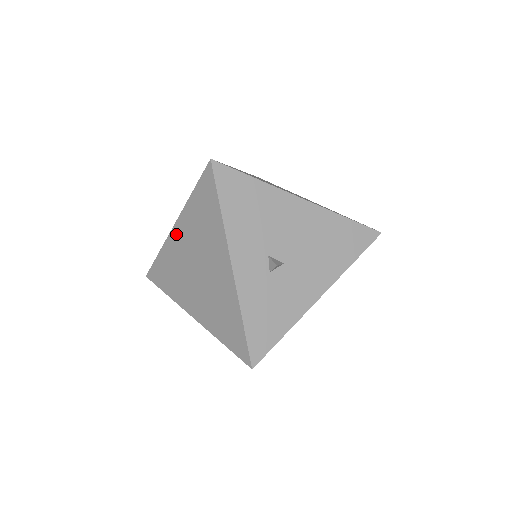
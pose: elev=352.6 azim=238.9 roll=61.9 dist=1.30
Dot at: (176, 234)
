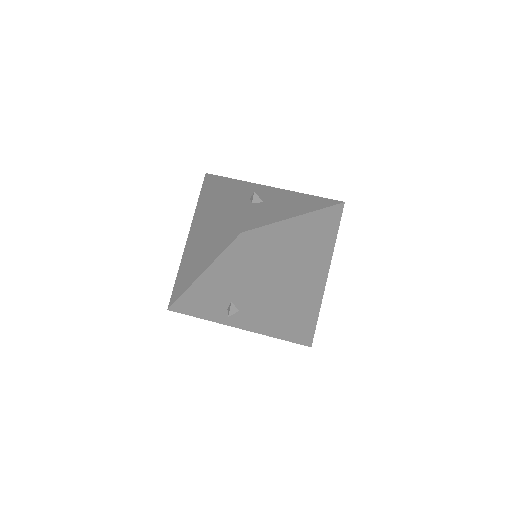
Dot at: (188, 241)
